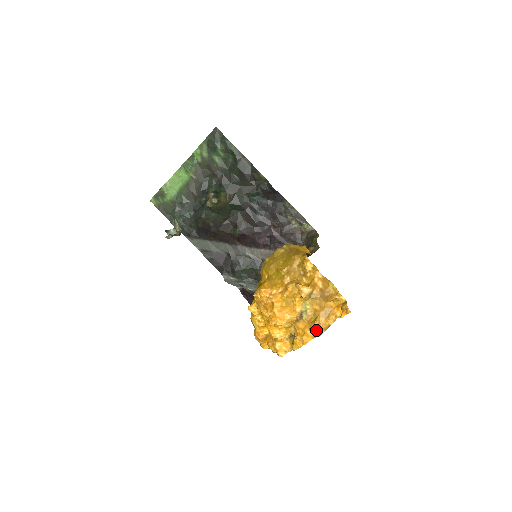
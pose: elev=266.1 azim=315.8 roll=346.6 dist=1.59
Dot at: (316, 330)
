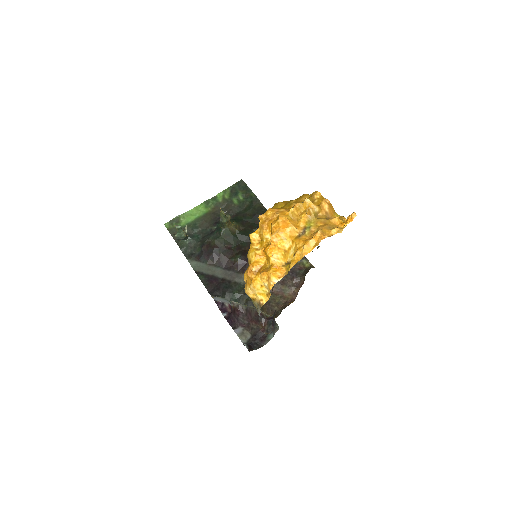
Dot at: (318, 237)
